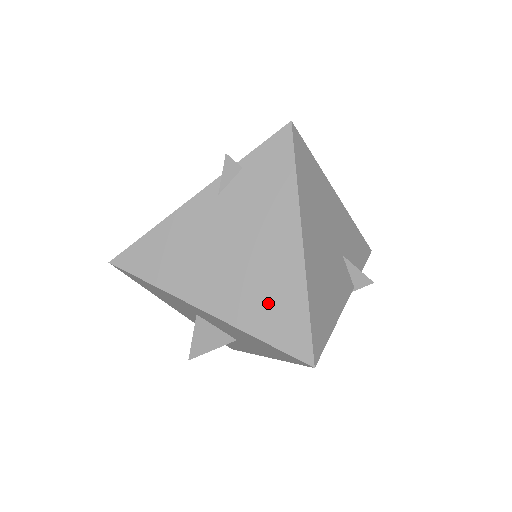
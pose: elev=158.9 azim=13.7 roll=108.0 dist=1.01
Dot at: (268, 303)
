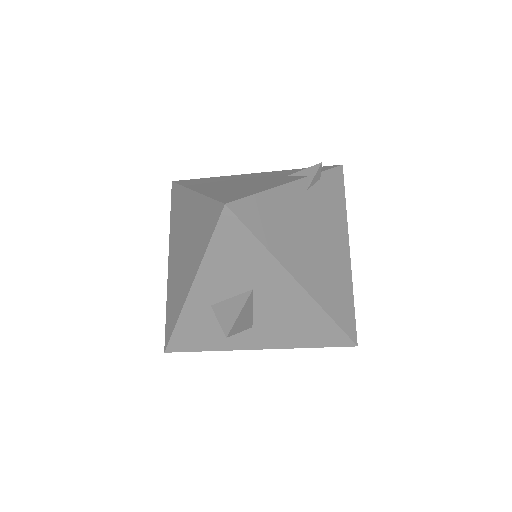
Dot at: (335, 289)
